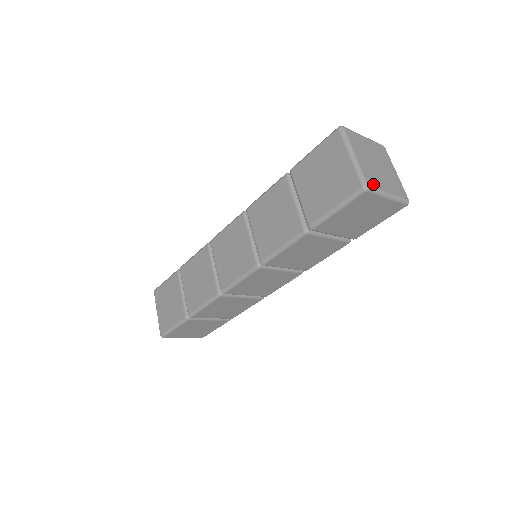
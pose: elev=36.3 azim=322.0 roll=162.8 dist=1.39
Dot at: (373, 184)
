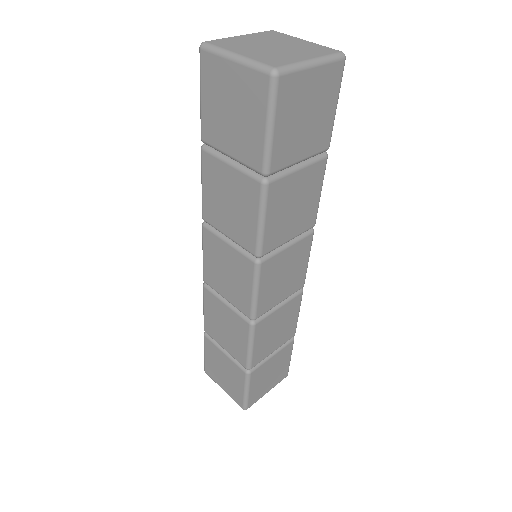
Dot at: (281, 63)
